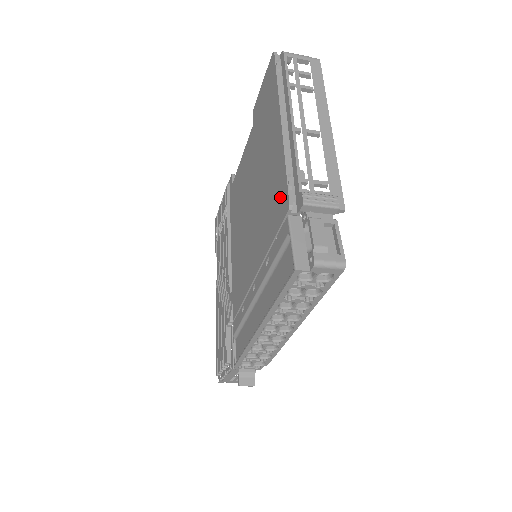
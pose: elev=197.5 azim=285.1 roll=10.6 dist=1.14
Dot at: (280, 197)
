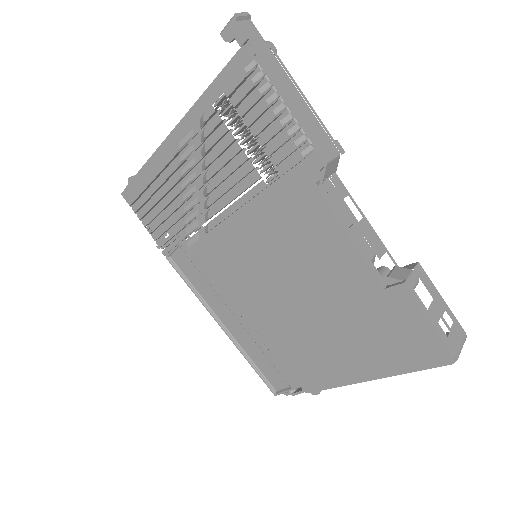
Dot at: (310, 378)
